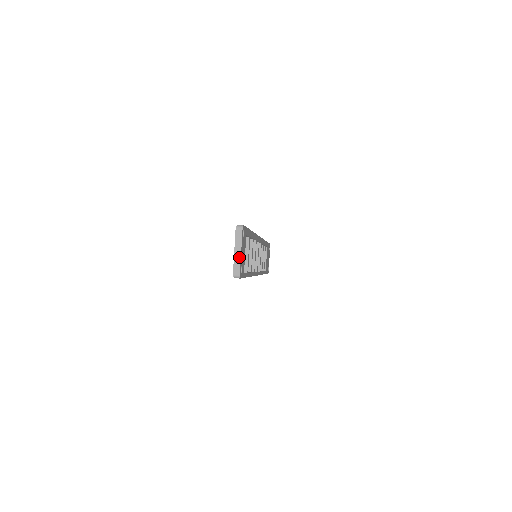
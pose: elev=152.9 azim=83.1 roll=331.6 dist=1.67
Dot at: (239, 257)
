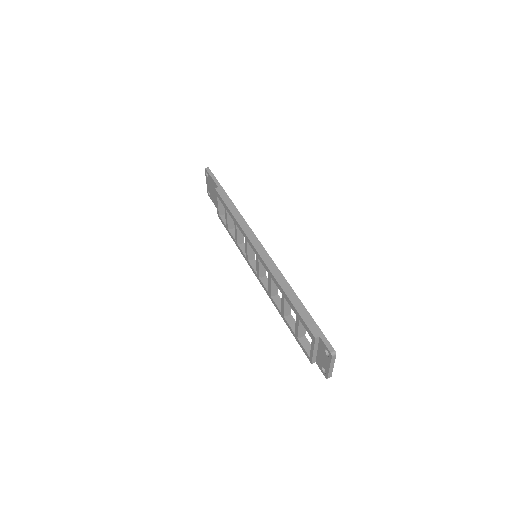
Dot at: (332, 369)
